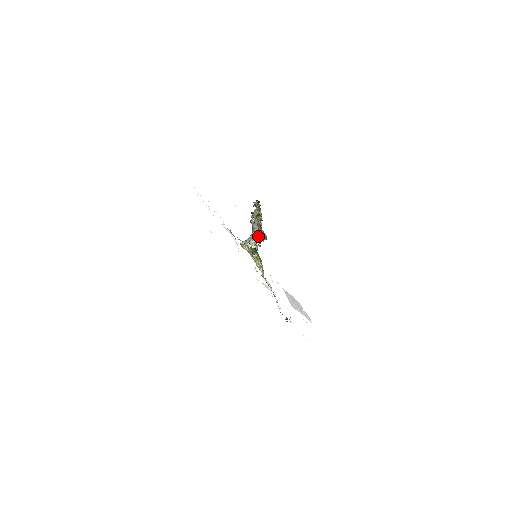
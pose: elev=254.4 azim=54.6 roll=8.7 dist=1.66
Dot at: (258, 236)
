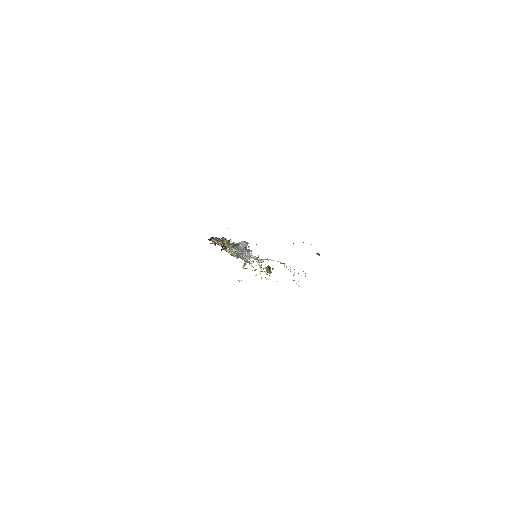
Dot at: (246, 252)
